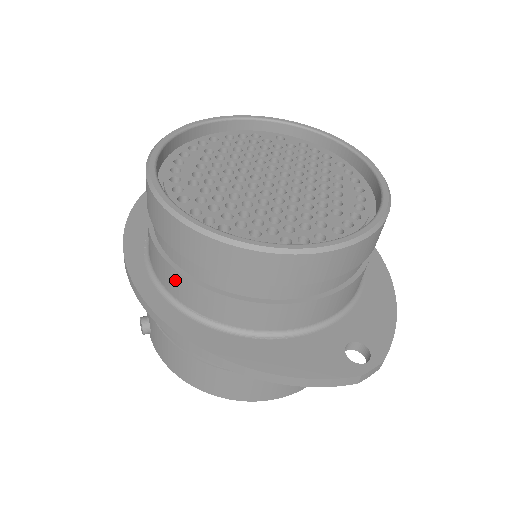
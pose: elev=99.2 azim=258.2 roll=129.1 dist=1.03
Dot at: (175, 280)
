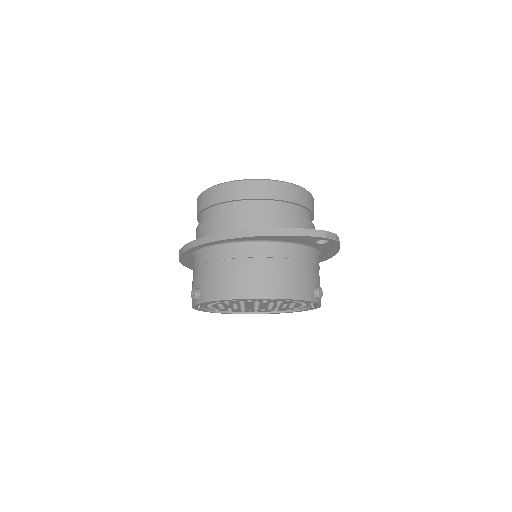
Dot at: (220, 222)
